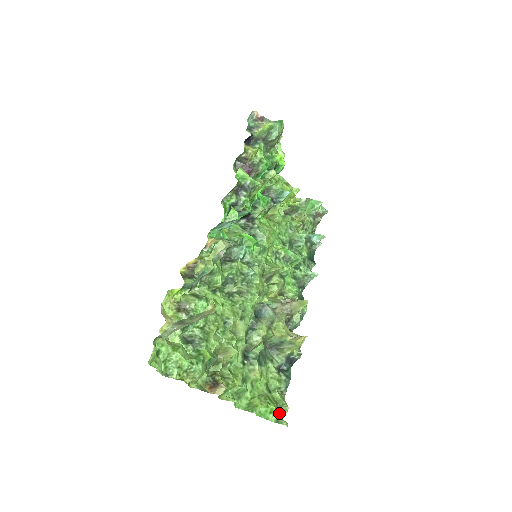
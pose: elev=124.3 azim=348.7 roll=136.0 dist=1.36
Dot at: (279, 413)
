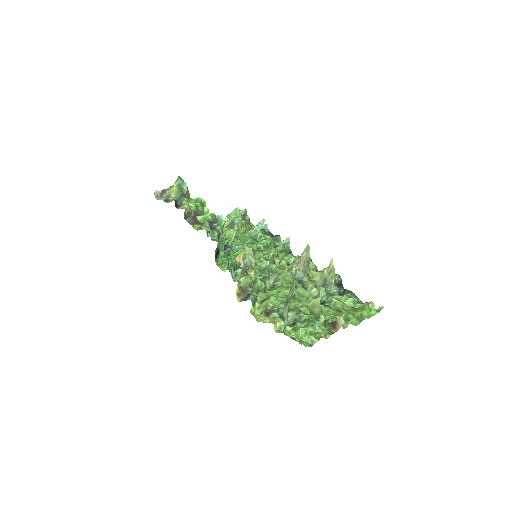
Dot at: occluded
